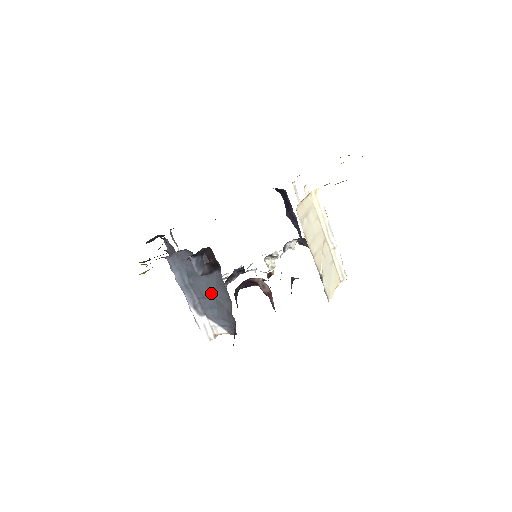
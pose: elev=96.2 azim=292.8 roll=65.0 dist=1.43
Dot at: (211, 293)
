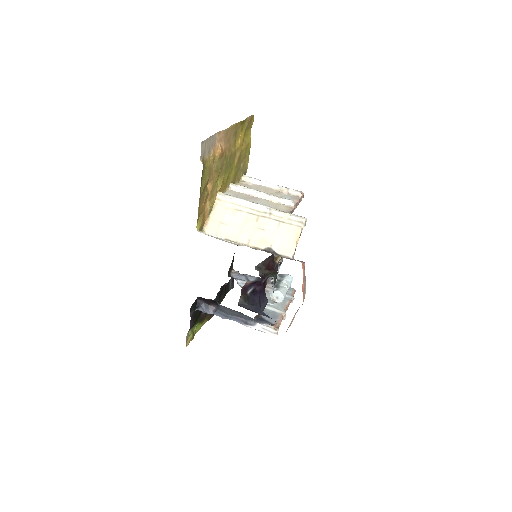
Dot at: (236, 313)
